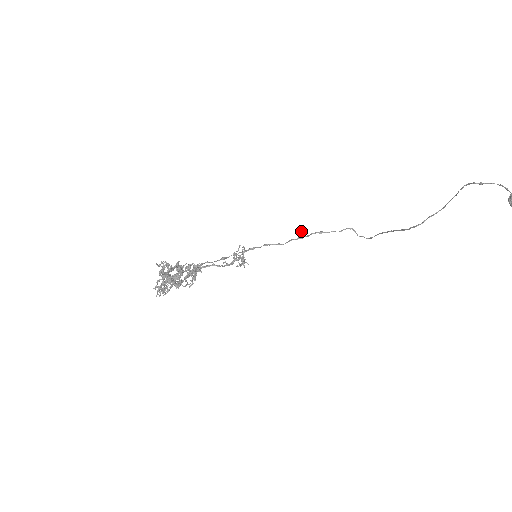
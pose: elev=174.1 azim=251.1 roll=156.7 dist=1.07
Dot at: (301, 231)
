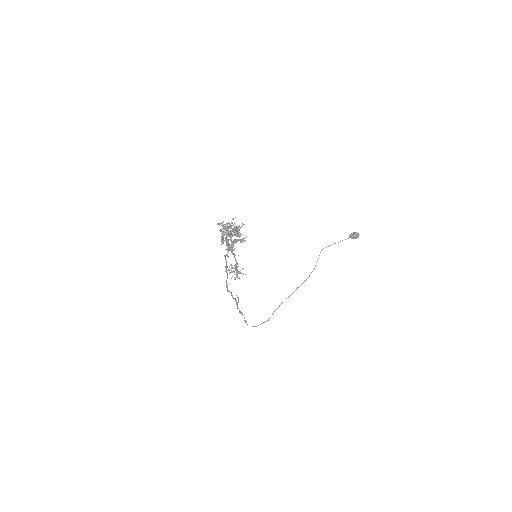
Dot at: (237, 297)
